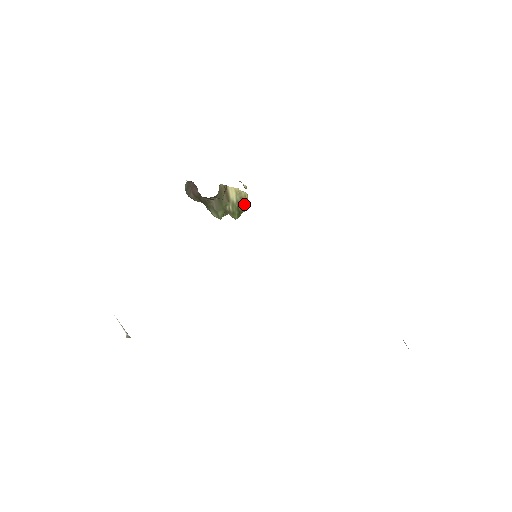
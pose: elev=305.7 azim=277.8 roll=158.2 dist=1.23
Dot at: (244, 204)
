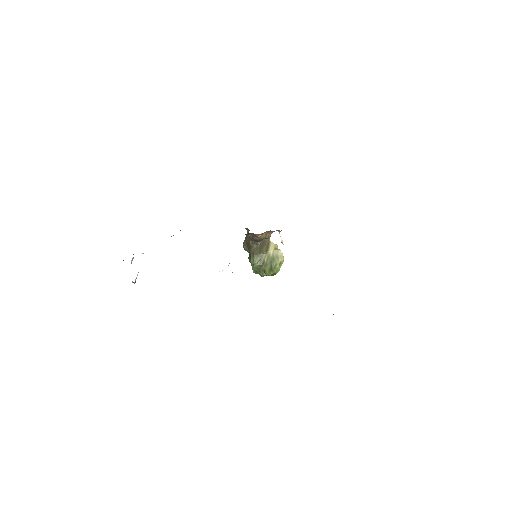
Dot at: (278, 263)
